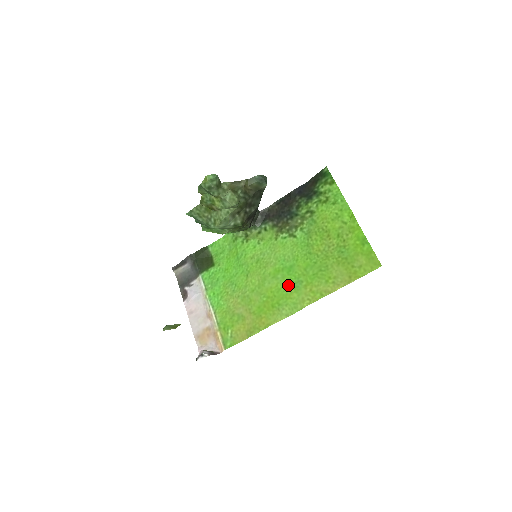
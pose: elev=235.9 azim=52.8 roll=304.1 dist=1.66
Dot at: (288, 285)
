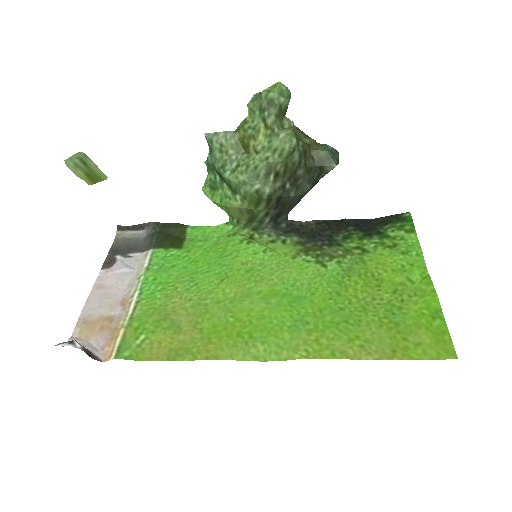
Dot at: (281, 317)
